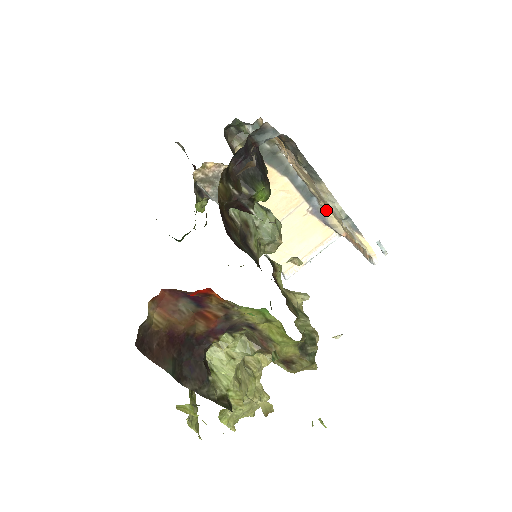
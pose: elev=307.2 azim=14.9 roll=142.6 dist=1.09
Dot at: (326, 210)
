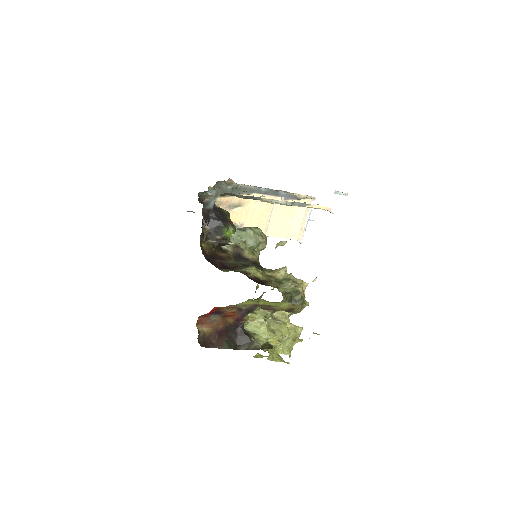
Dot at: (292, 193)
